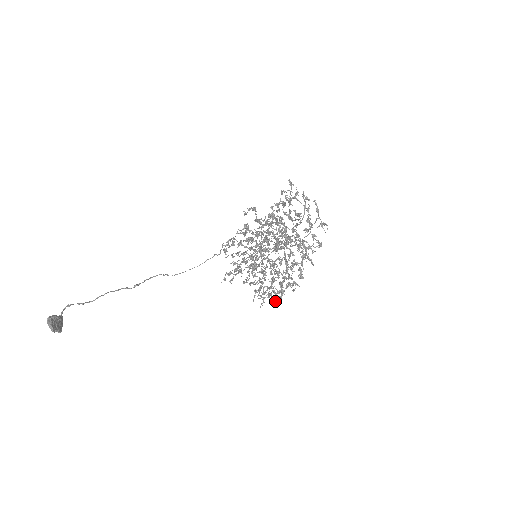
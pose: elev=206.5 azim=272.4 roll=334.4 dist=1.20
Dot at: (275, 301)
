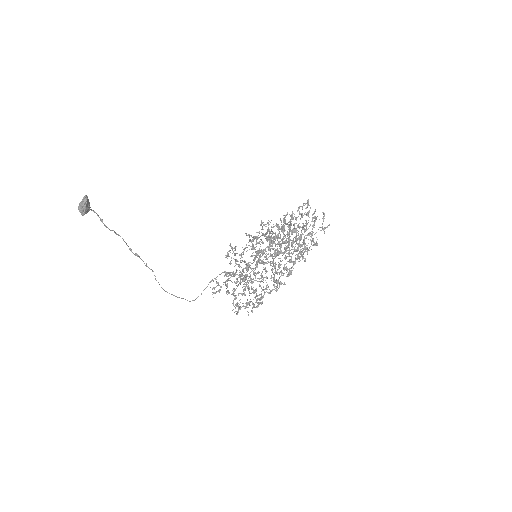
Dot at: occluded
